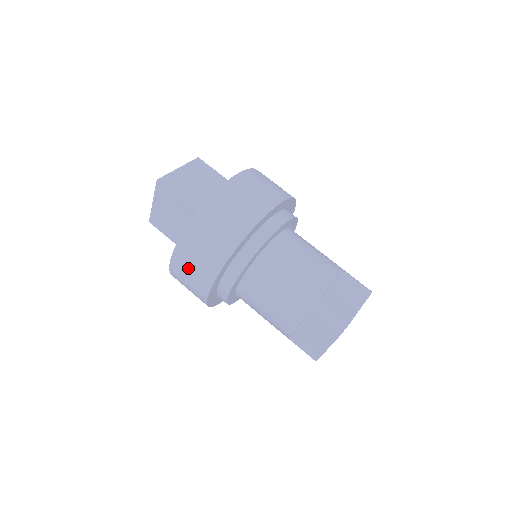
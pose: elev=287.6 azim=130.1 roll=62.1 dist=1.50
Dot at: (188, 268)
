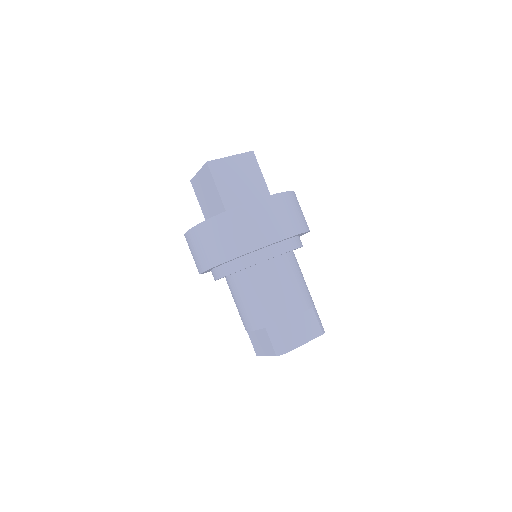
Dot at: (196, 247)
